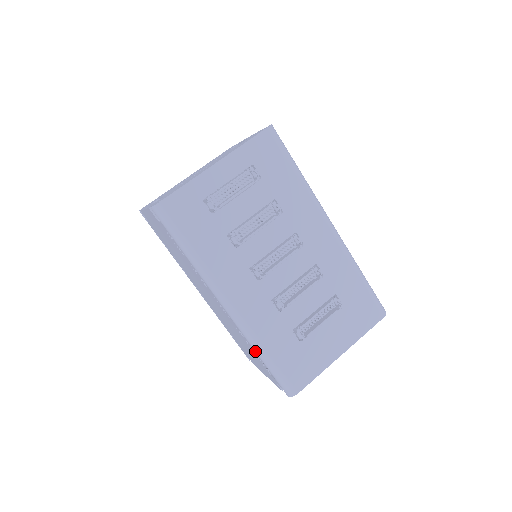
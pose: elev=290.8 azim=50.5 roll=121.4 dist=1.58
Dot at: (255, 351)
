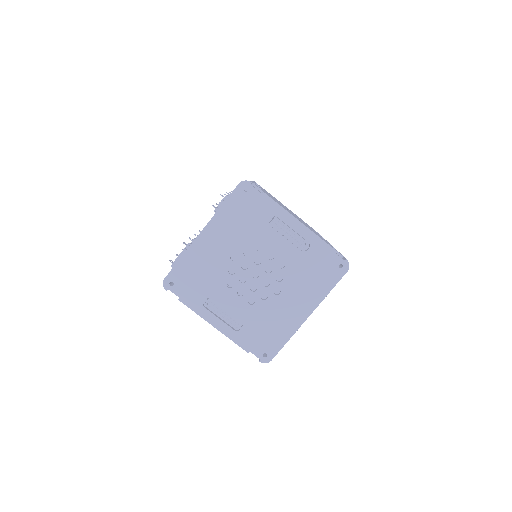
Dot at: occluded
